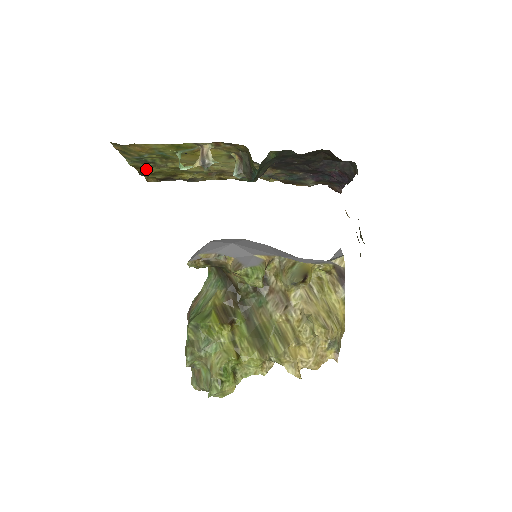
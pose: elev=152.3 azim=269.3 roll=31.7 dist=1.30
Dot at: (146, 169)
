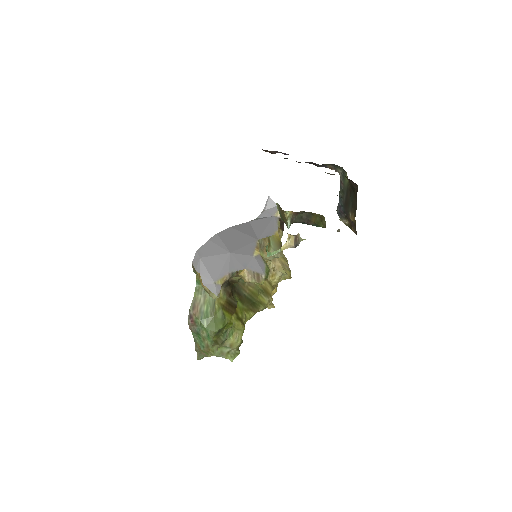
Dot at: occluded
